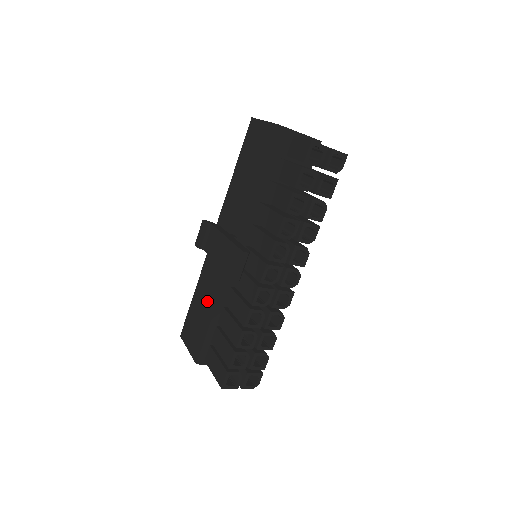
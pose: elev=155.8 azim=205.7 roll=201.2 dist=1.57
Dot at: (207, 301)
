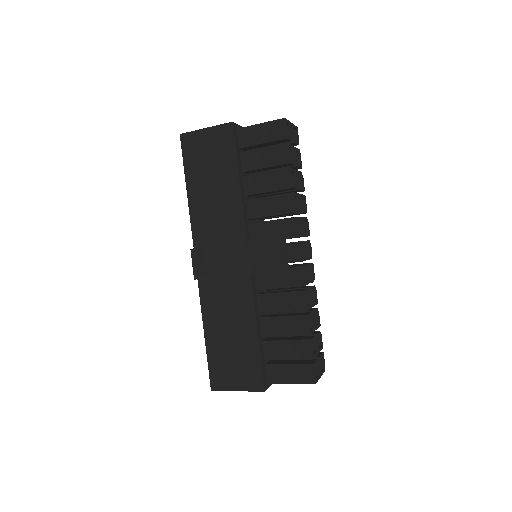
Dot at: (236, 326)
